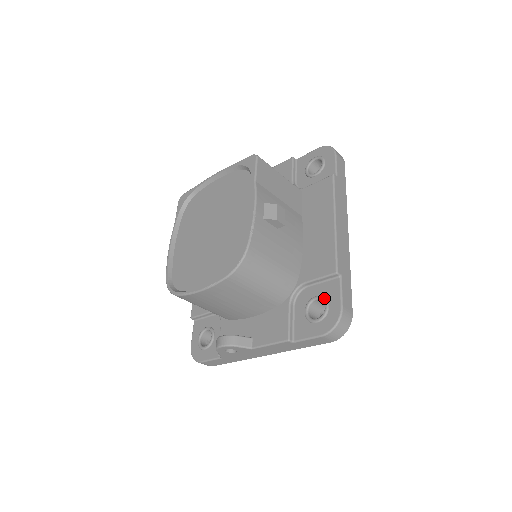
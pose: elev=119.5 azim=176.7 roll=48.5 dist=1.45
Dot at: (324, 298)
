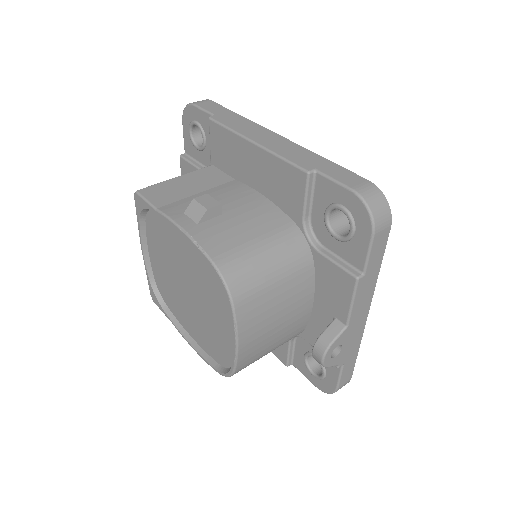
Dot at: (330, 206)
